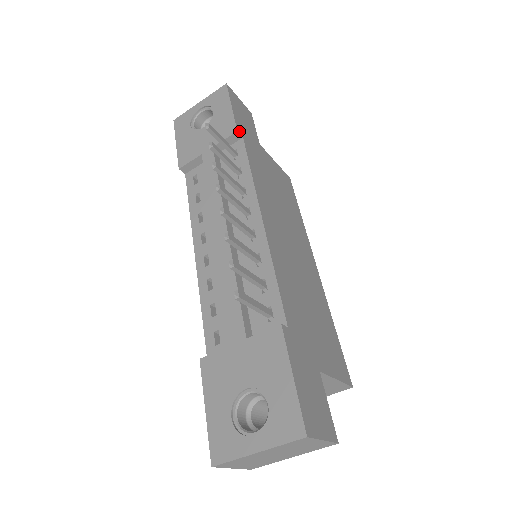
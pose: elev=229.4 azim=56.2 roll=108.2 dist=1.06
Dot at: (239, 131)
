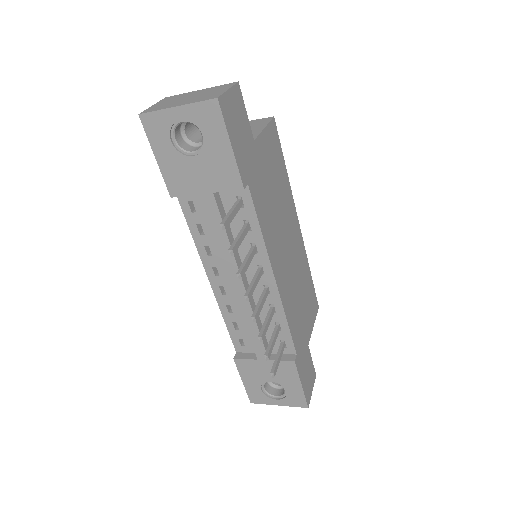
Dot at: (244, 182)
